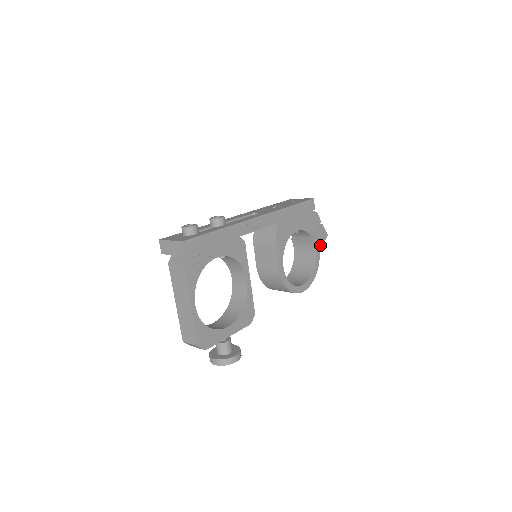
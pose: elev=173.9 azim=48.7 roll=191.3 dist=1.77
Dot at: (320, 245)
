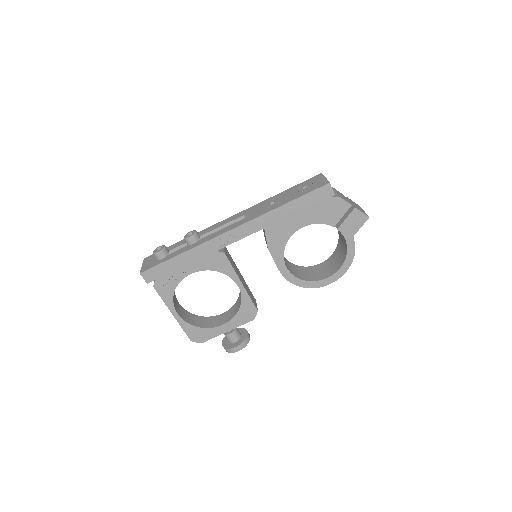
Dot at: (354, 231)
